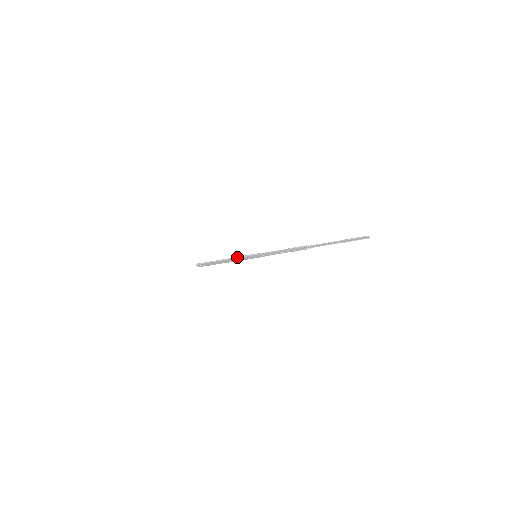
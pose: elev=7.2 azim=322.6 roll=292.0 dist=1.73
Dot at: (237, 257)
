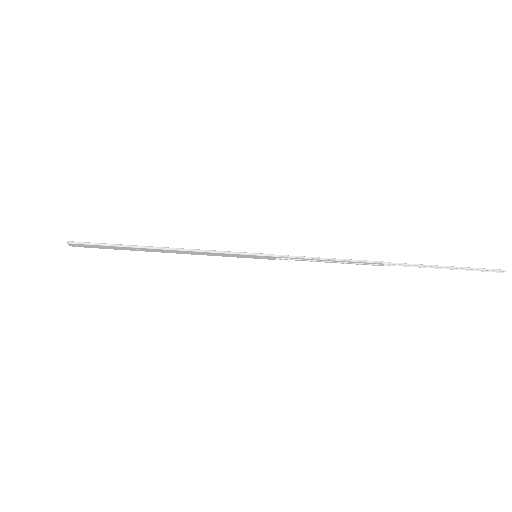
Dot at: (208, 251)
